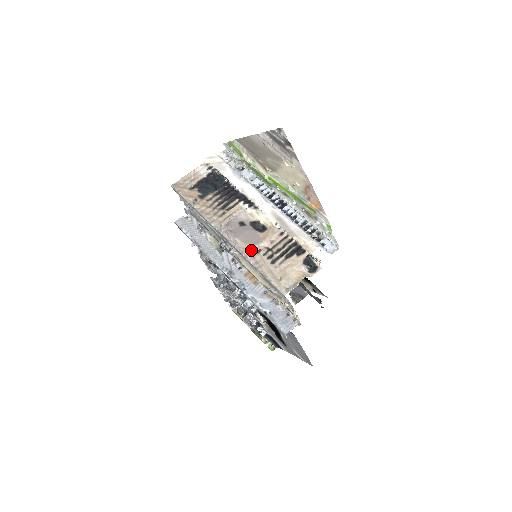
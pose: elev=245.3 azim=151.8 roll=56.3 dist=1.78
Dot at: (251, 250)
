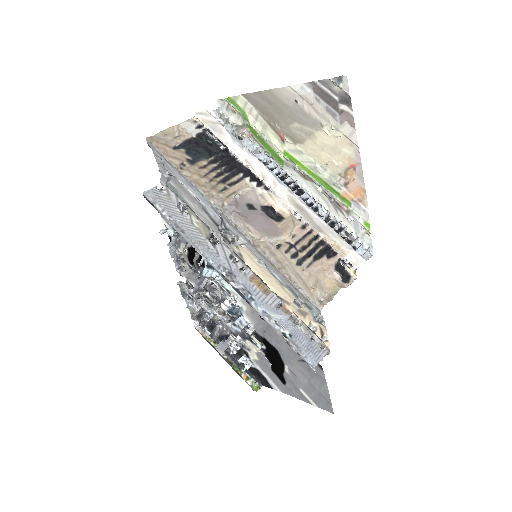
Dot at: (268, 243)
